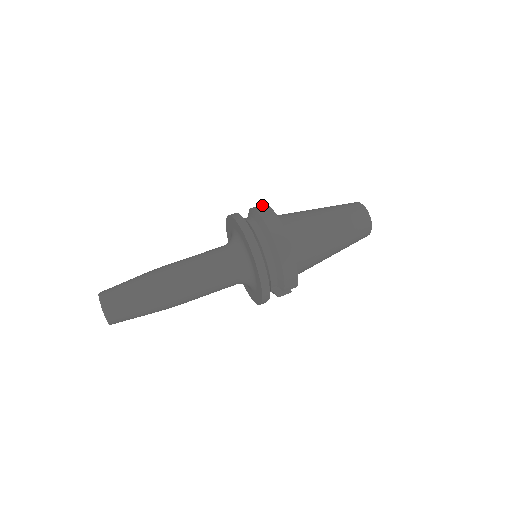
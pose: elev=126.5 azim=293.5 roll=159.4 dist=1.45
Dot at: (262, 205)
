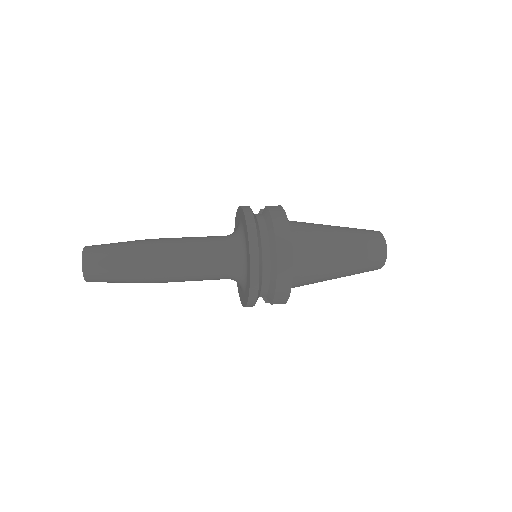
Dot at: (280, 209)
